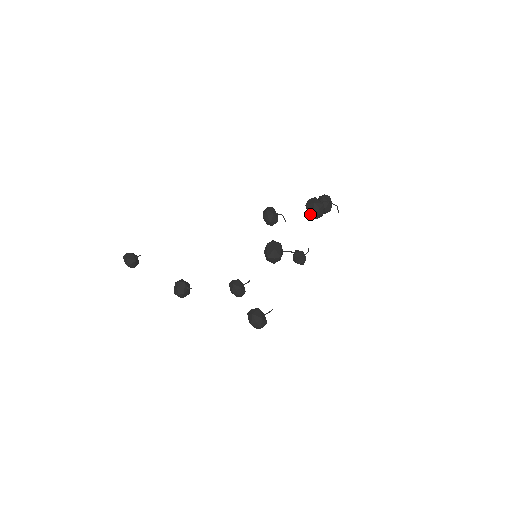
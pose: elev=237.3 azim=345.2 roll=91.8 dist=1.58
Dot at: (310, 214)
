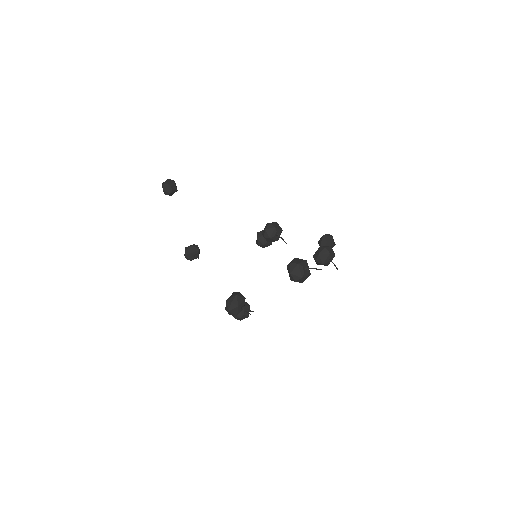
Dot at: occluded
